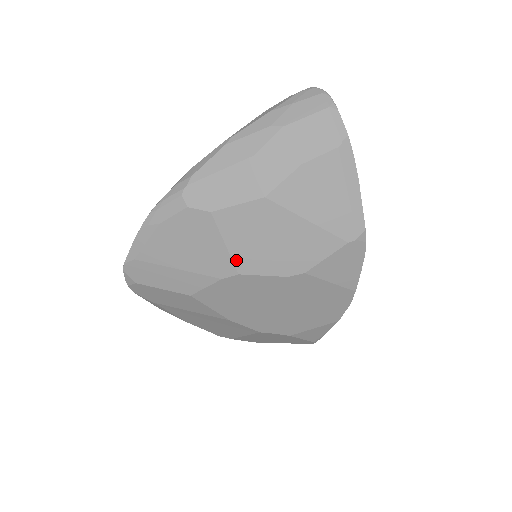
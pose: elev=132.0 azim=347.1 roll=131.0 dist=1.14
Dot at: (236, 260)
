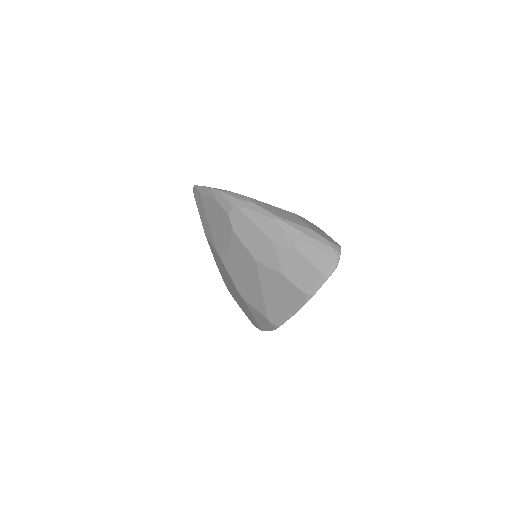
Dot at: (226, 256)
